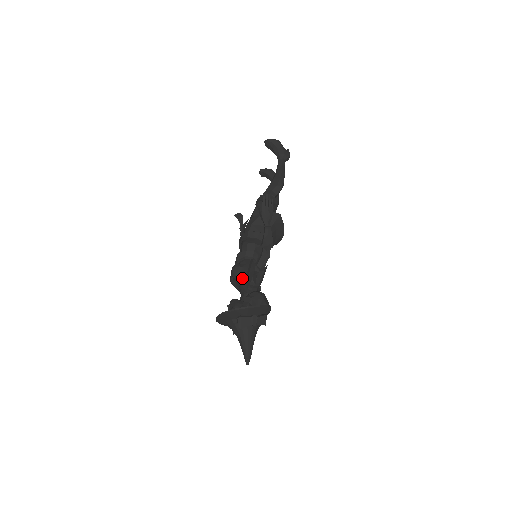
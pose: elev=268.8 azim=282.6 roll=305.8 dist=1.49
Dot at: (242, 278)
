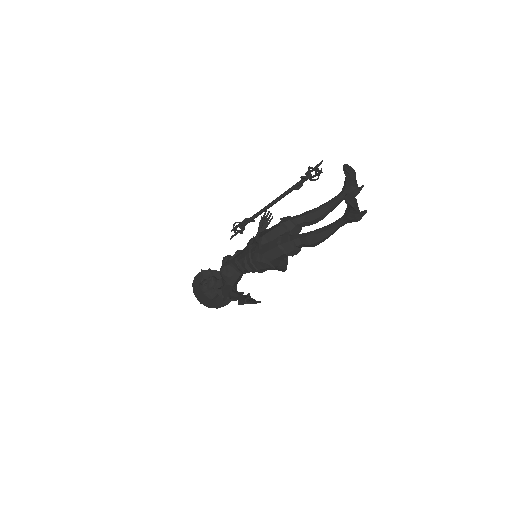
Dot at: (223, 280)
